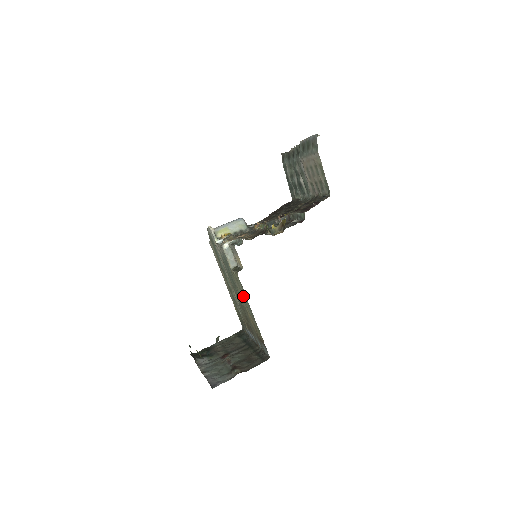
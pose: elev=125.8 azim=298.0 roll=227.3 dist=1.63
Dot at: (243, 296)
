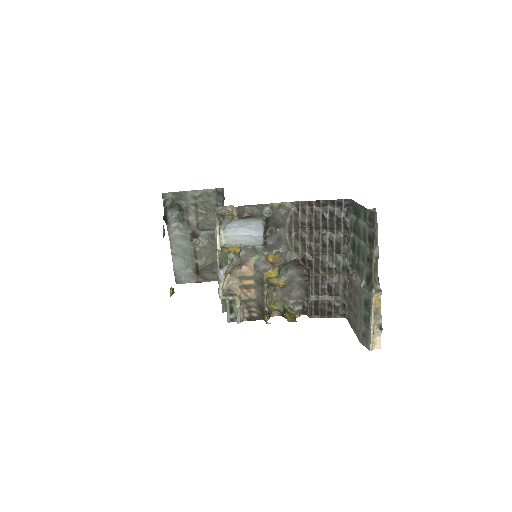
Dot at: occluded
